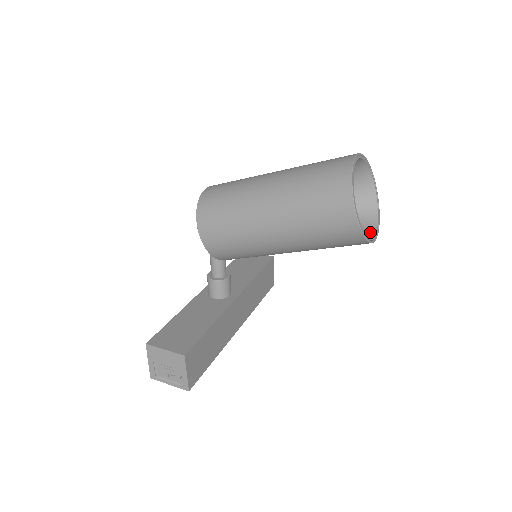
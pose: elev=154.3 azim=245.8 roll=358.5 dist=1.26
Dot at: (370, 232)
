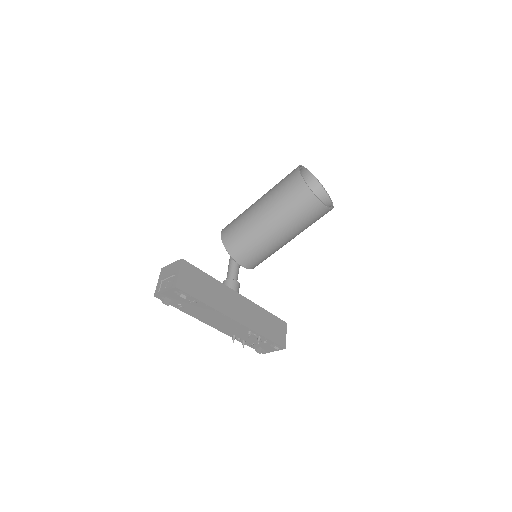
Dot at: occluded
